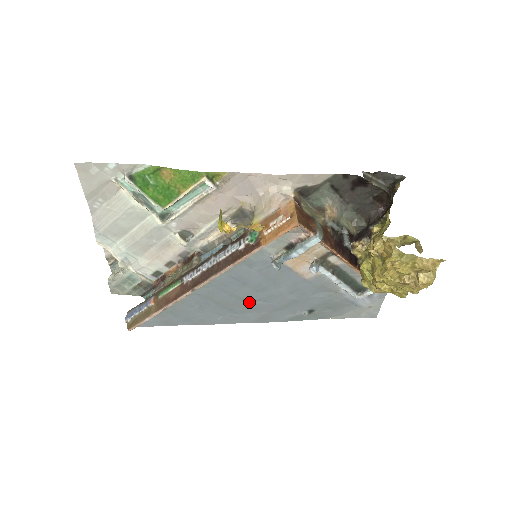
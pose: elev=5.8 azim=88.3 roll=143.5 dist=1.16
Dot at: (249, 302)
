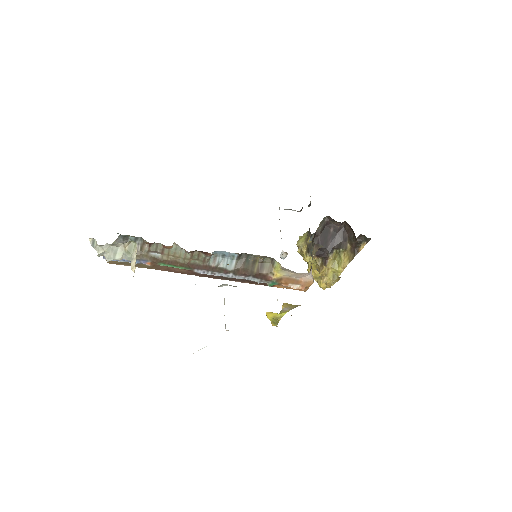
Dot at: occluded
